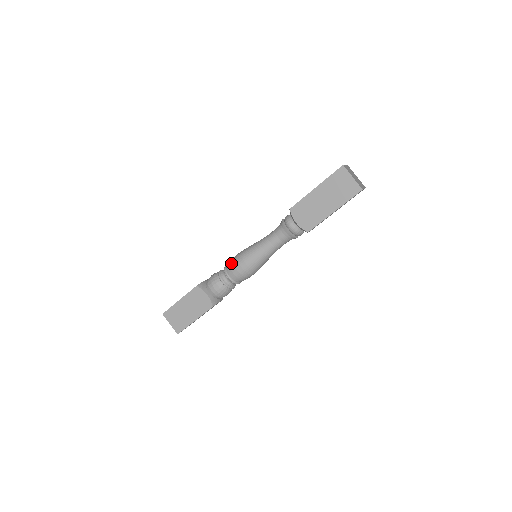
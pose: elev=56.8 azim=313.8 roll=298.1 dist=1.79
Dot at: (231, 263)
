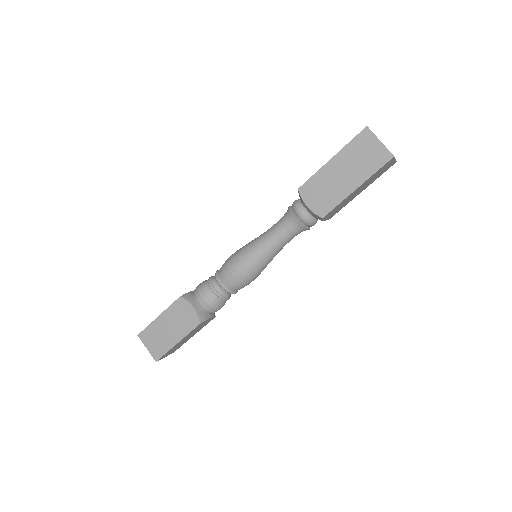
Dot at: (224, 265)
